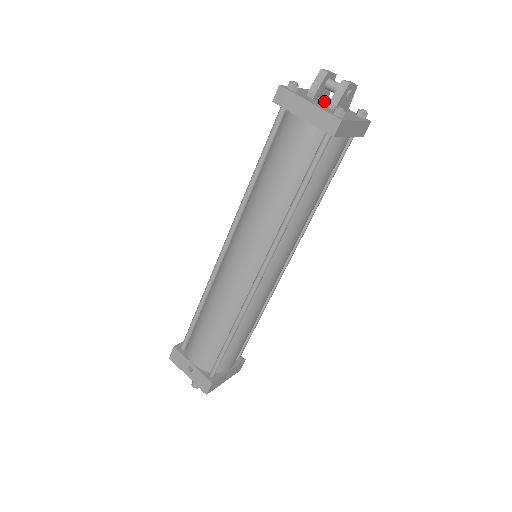
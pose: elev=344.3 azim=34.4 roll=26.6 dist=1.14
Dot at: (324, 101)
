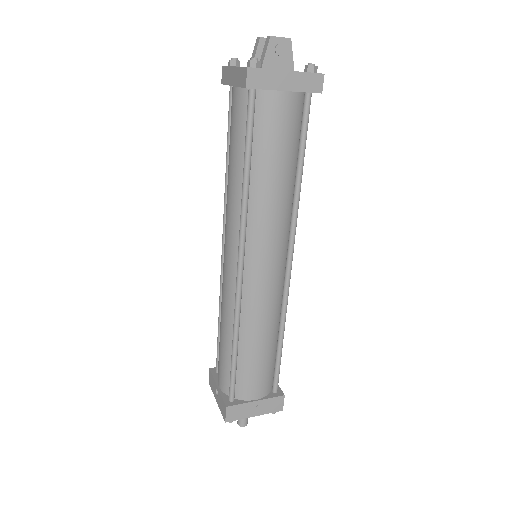
Dot at: occluded
